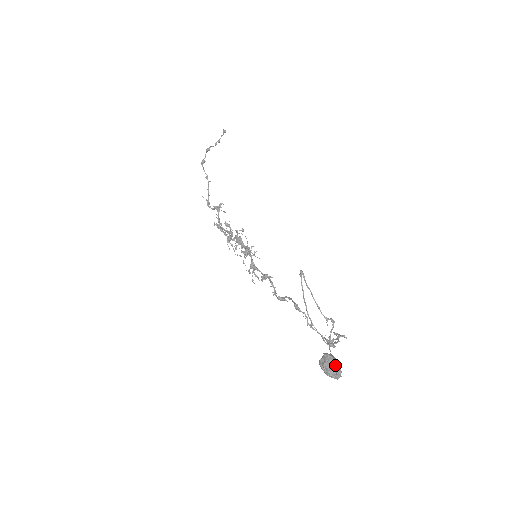
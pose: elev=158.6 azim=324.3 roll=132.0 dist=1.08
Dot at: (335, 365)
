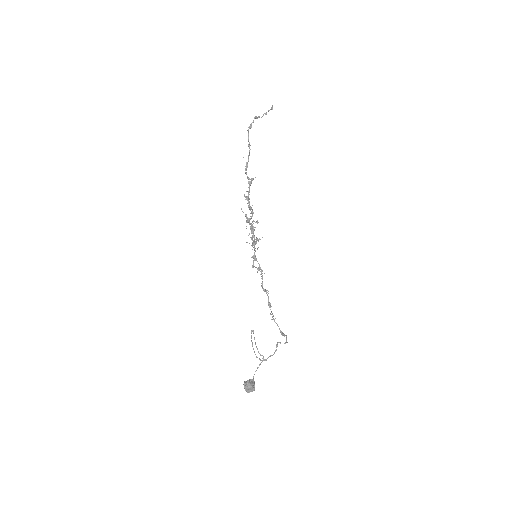
Dot at: (251, 389)
